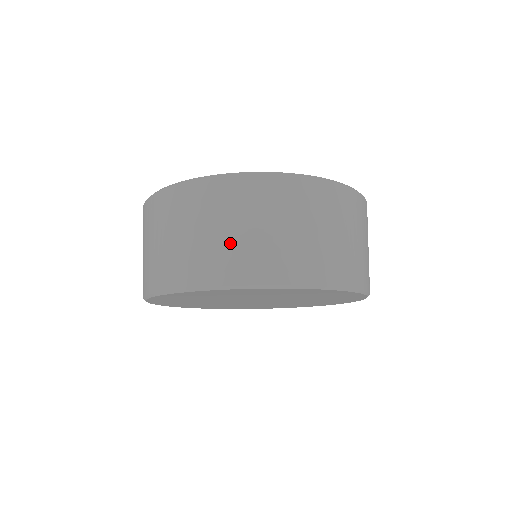
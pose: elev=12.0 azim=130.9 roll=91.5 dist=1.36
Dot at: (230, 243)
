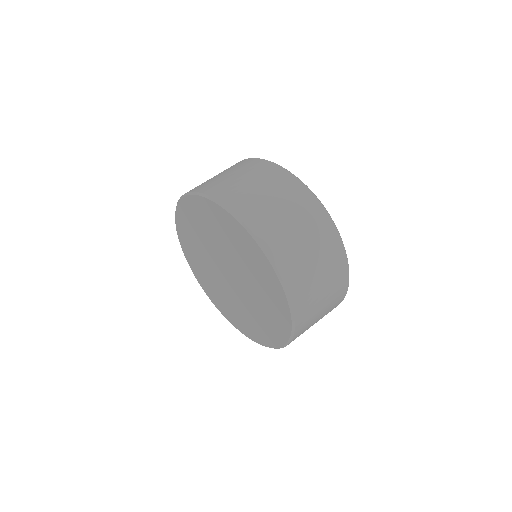
Dot at: (225, 179)
